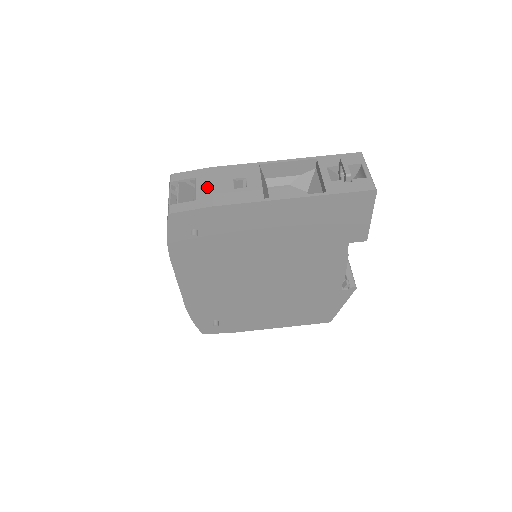
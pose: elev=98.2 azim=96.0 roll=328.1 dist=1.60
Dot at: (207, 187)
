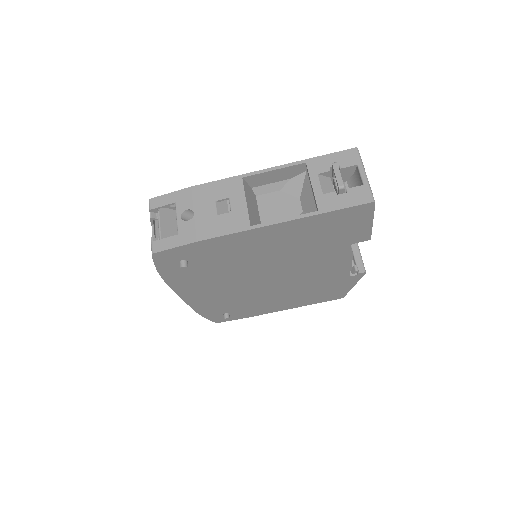
Dot at: (189, 212)
